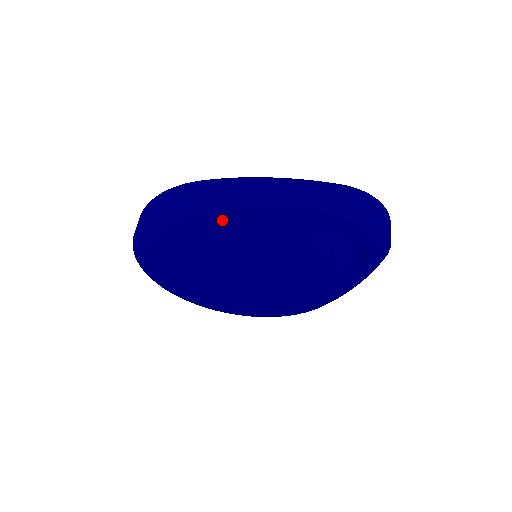
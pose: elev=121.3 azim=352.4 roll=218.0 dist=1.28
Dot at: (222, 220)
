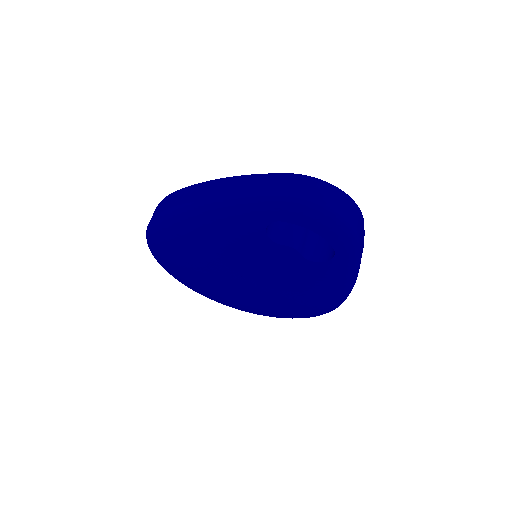
Dot at: (188, 224)
